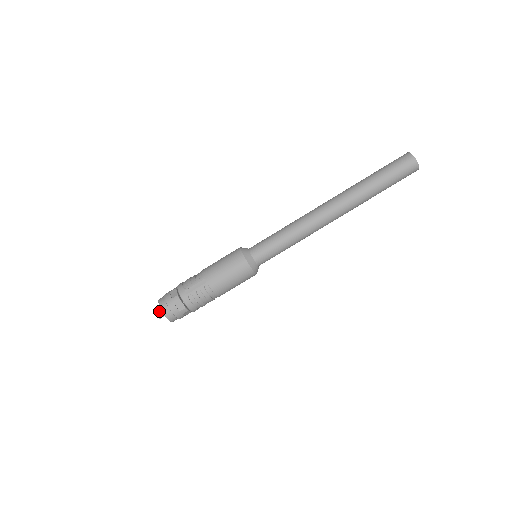
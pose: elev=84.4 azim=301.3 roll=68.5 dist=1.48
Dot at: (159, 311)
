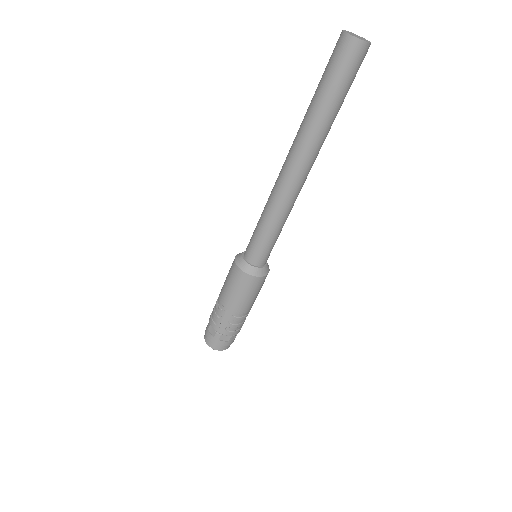
Dot at: occluded
